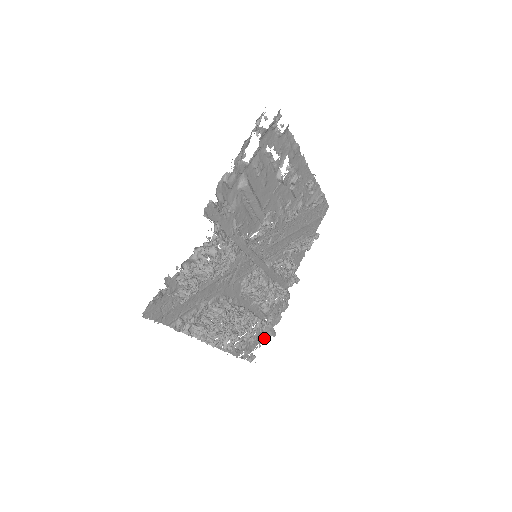
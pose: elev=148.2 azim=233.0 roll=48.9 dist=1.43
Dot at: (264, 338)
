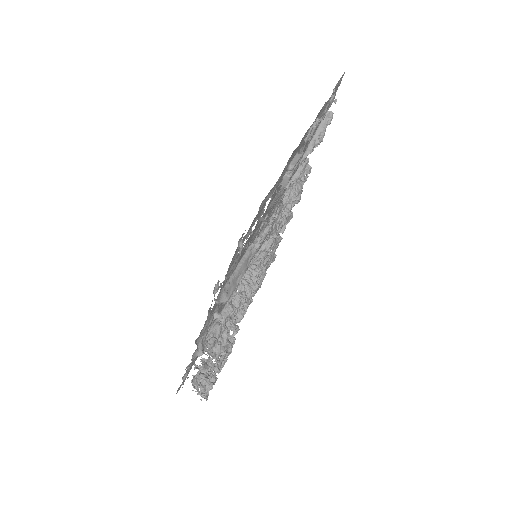
Dot at: occluded
